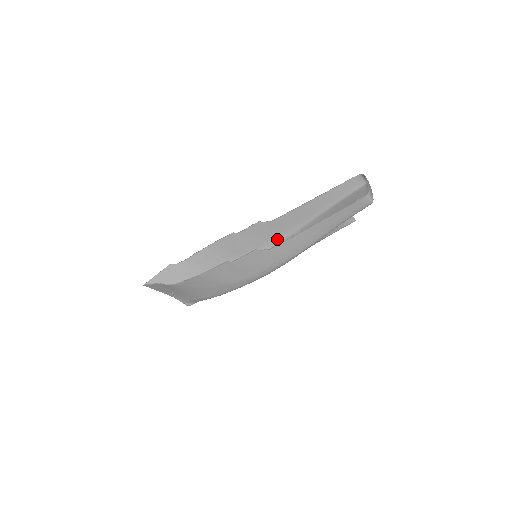
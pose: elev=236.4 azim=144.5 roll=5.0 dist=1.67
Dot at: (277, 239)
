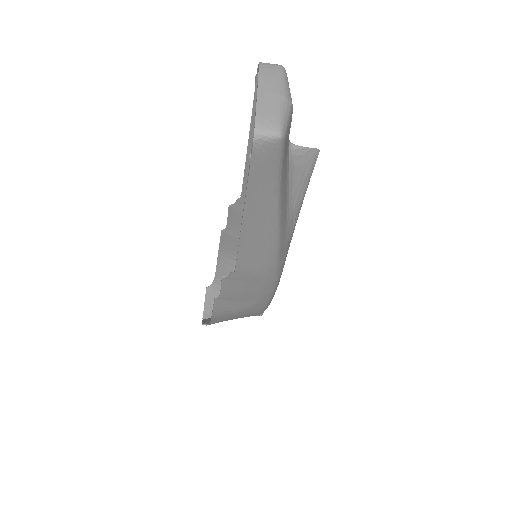
Dot at: occluded
